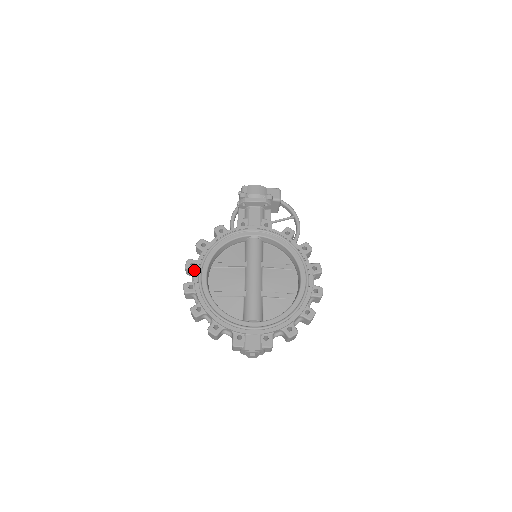
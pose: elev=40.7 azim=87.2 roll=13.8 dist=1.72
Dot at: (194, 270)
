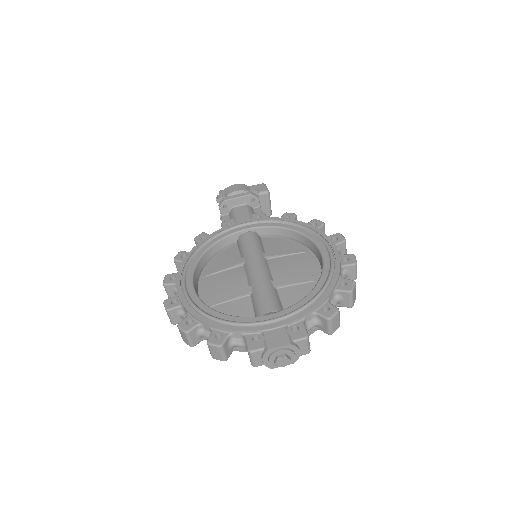
Dot at: (175, 283)
